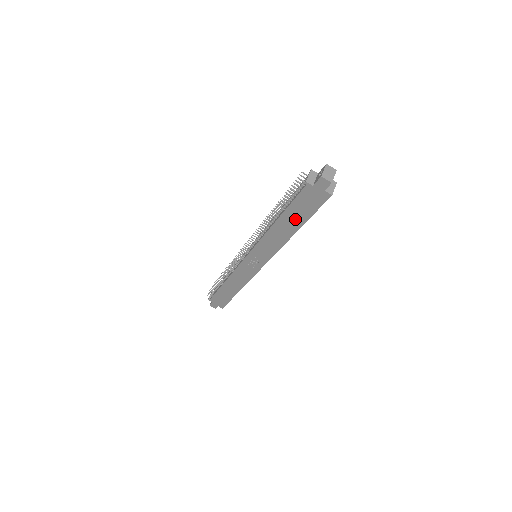
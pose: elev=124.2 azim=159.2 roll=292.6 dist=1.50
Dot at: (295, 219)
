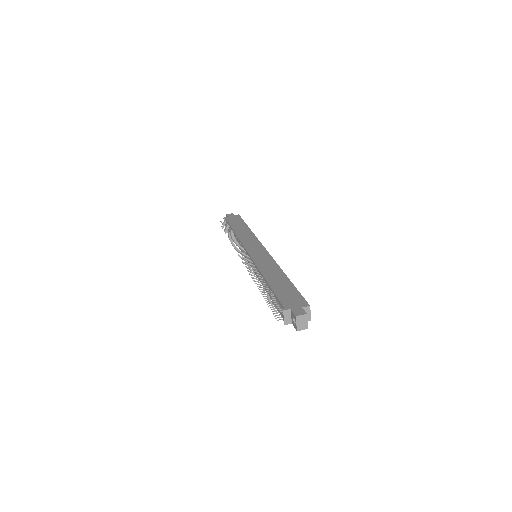
Dot at: occluded
